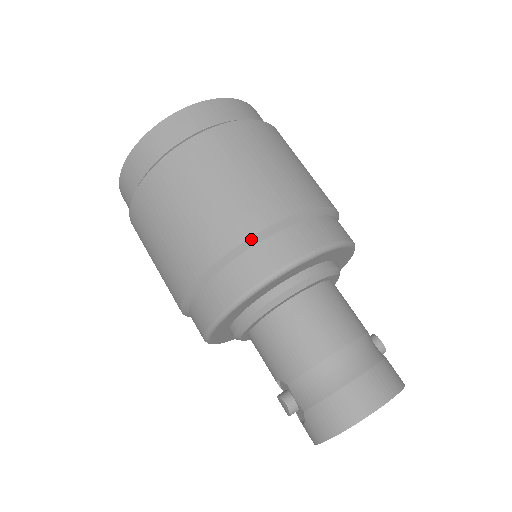
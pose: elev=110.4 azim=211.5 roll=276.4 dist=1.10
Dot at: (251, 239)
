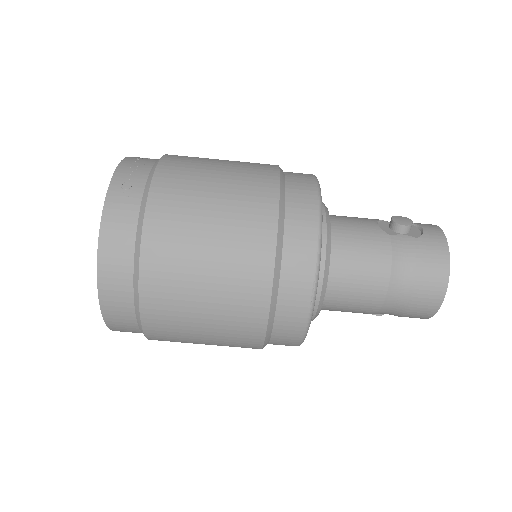
Dot at: (267, 332)
